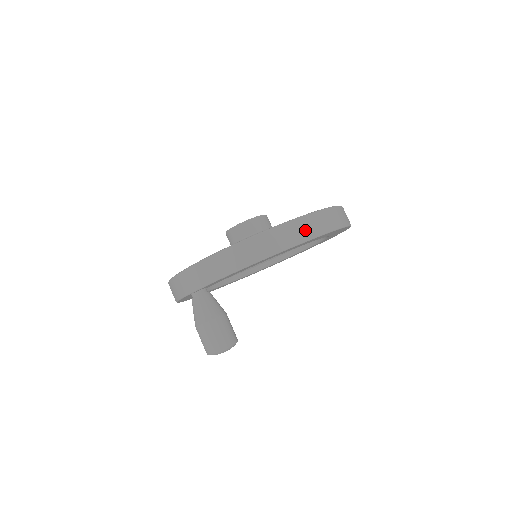
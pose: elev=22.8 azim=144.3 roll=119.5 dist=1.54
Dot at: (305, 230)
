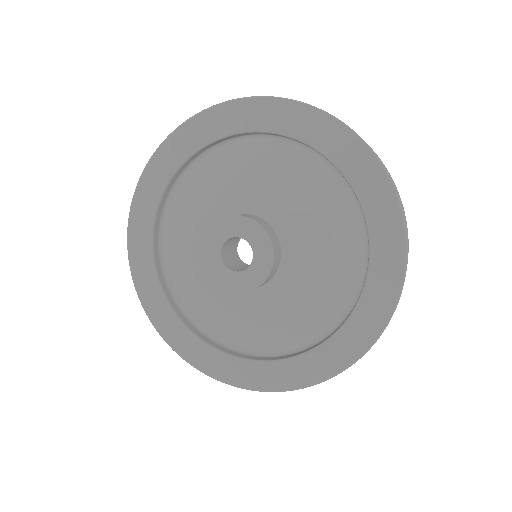
Dot at: occluded
